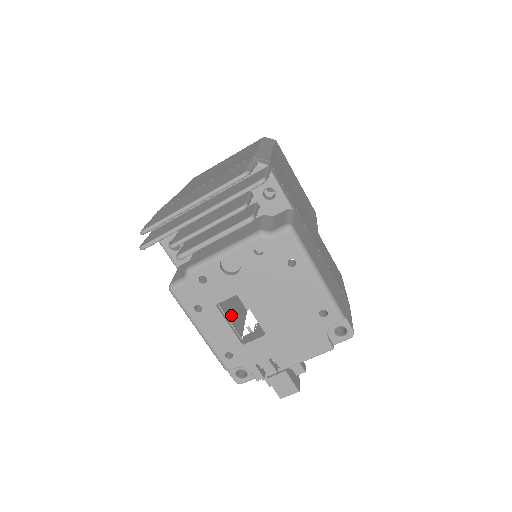
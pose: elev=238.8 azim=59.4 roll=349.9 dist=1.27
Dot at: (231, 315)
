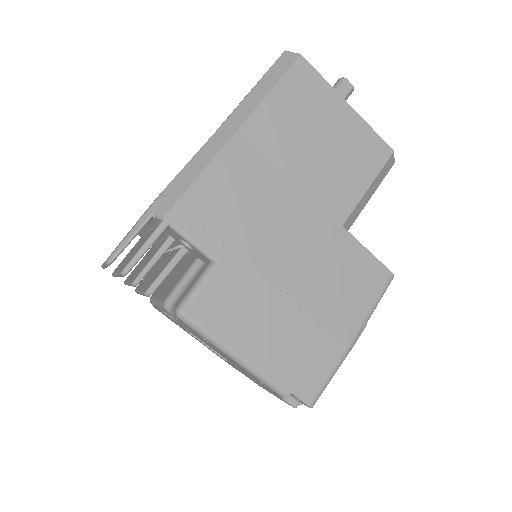
Dot at: occluded
